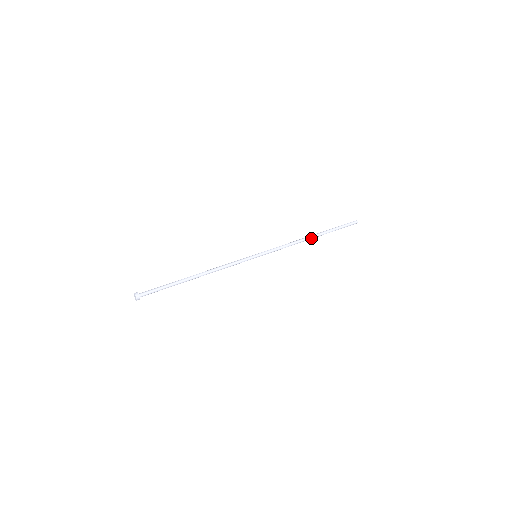
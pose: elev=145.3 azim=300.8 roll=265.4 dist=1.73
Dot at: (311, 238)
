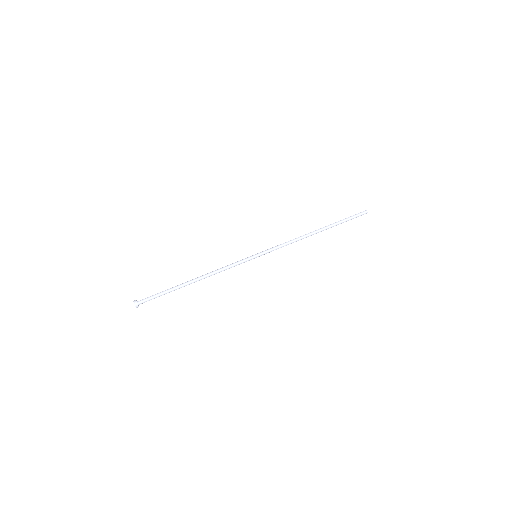
Dot at: (315, 233)
